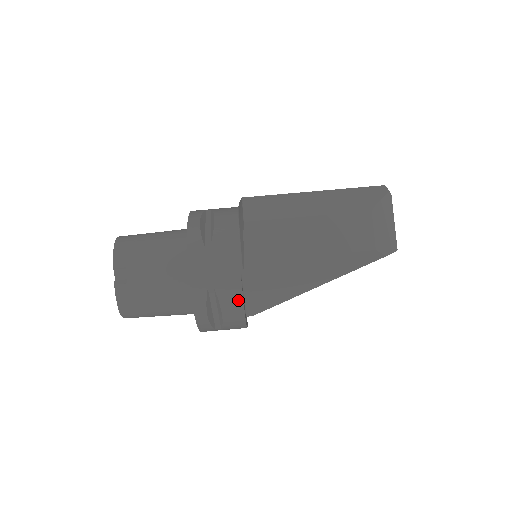
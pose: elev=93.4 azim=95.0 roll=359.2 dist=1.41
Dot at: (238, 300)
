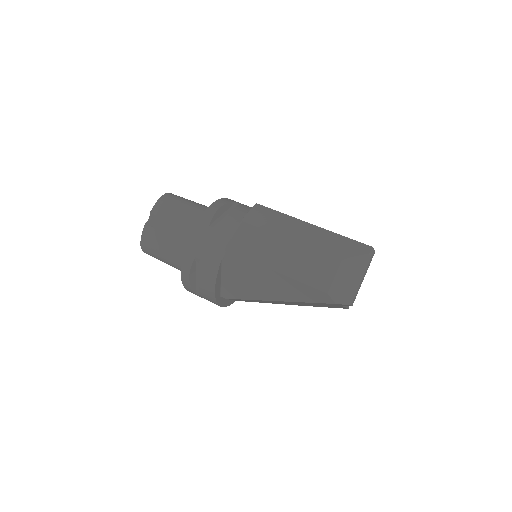
Dot at: (213, 278)
